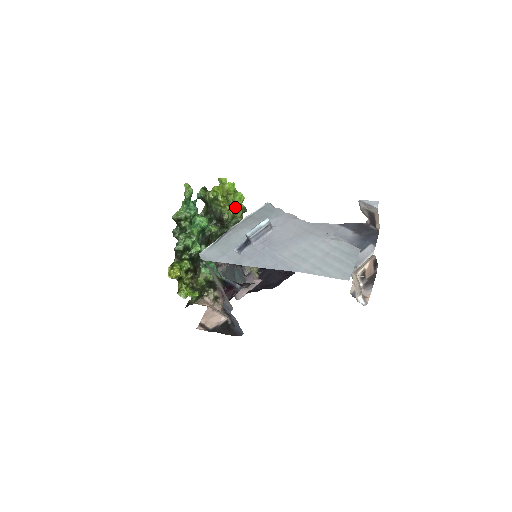
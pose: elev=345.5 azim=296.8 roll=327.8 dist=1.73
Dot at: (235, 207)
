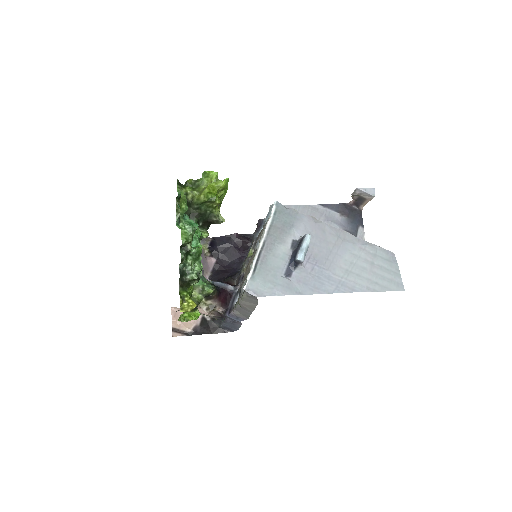
Dot at: (221, 202)
